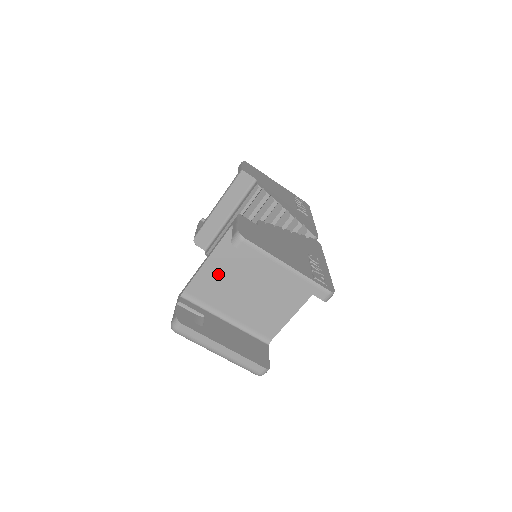
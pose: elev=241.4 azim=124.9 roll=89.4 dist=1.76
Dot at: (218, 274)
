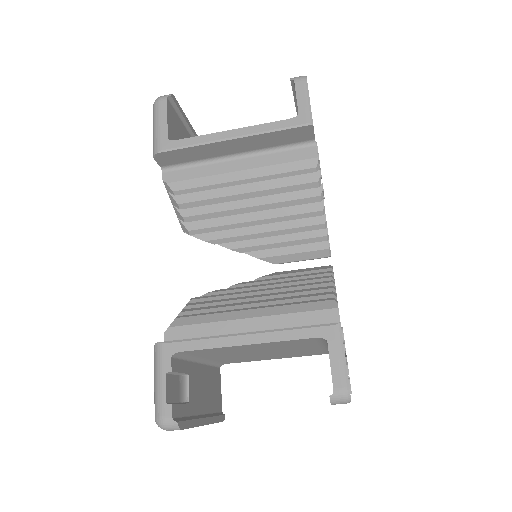
Dot at: (244, 348)
